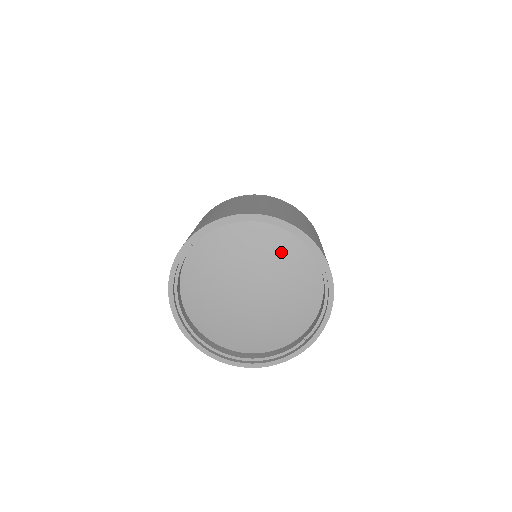
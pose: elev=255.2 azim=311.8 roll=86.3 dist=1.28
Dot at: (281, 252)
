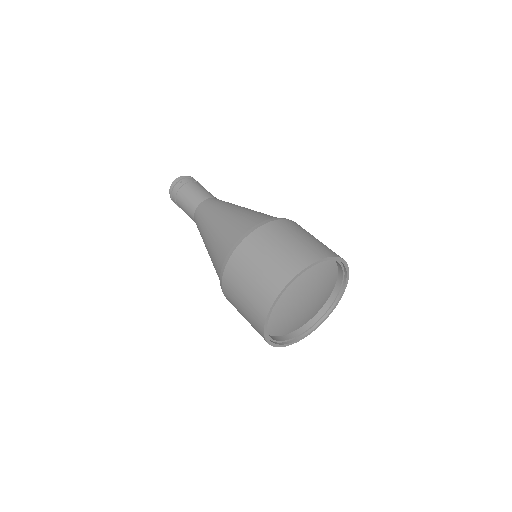
Dot at: (329, 287)
